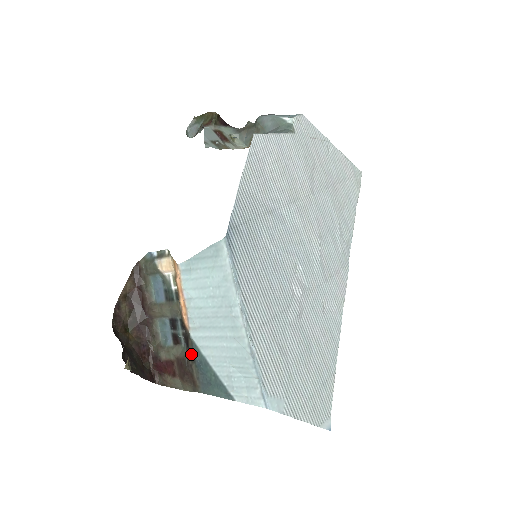
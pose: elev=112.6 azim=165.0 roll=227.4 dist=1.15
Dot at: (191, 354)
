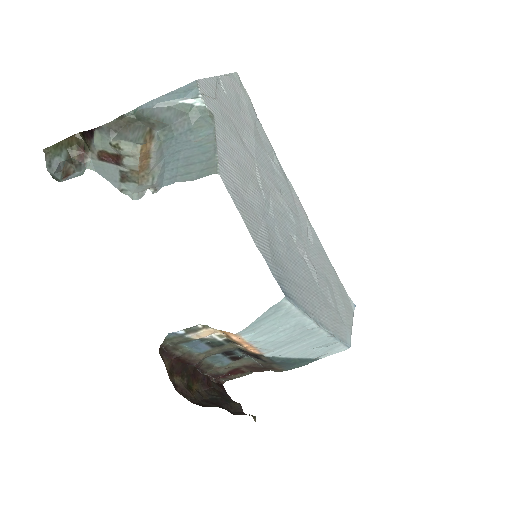
Dot at: (268, 362)
